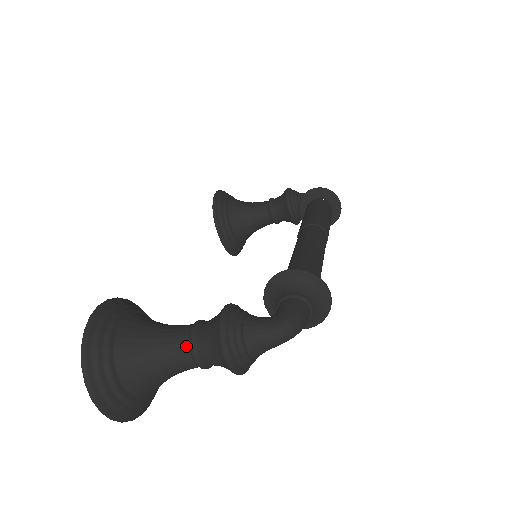
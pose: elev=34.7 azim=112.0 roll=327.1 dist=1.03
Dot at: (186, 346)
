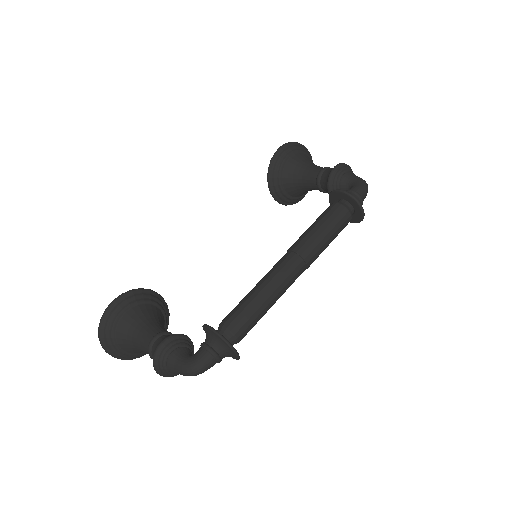
Dot at: (147, 348)
